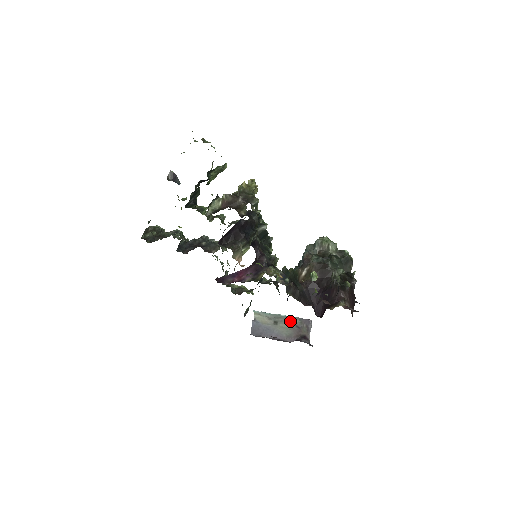
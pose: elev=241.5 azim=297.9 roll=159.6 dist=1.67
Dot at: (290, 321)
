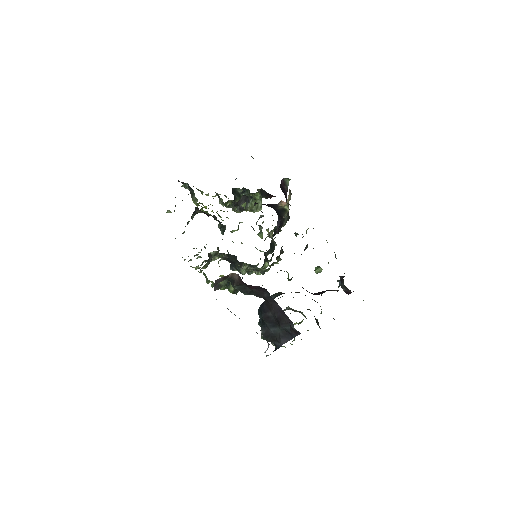
Dot at: occluded
